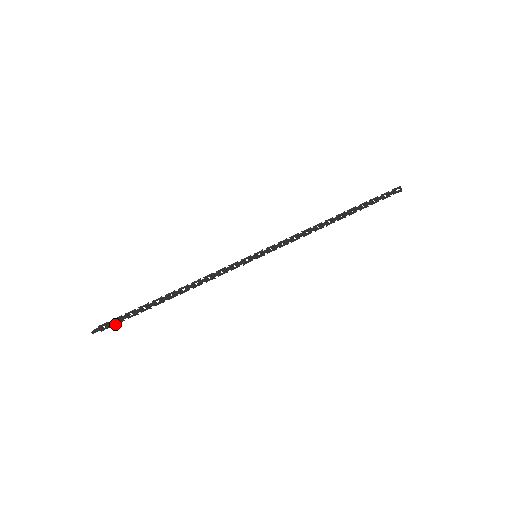
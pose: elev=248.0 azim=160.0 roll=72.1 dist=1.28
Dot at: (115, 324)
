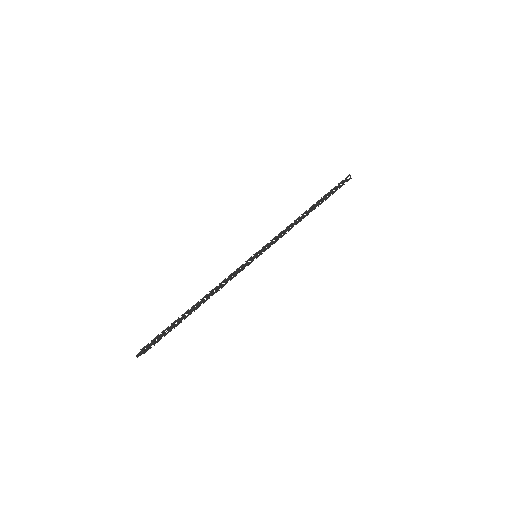
Dot at: (154, 344)
